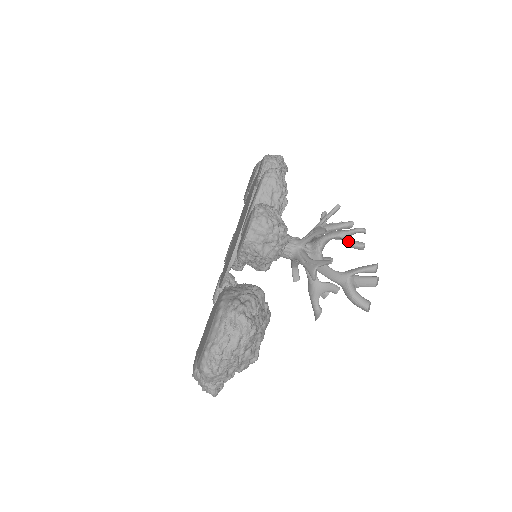
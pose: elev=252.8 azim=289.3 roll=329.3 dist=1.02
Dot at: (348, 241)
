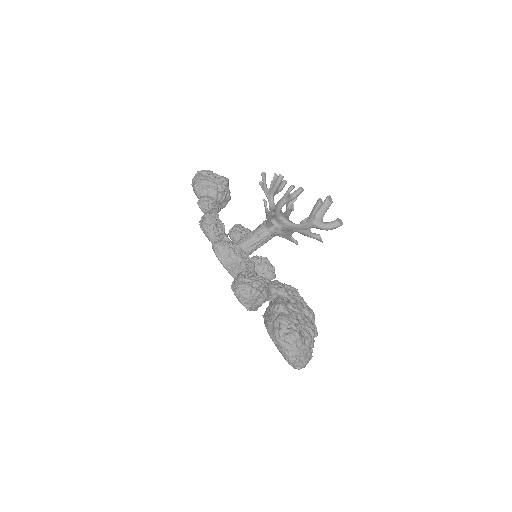
Dot at: (290, 200)
